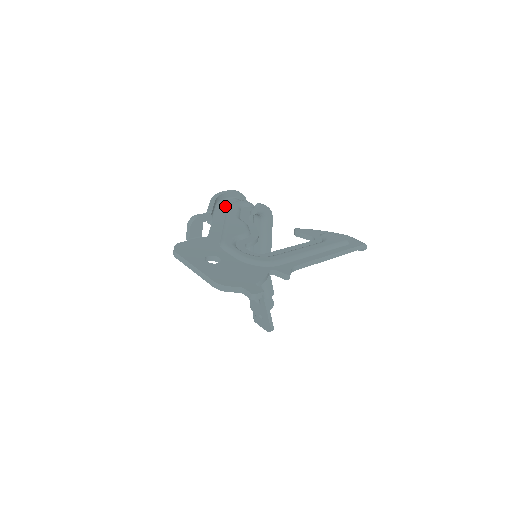
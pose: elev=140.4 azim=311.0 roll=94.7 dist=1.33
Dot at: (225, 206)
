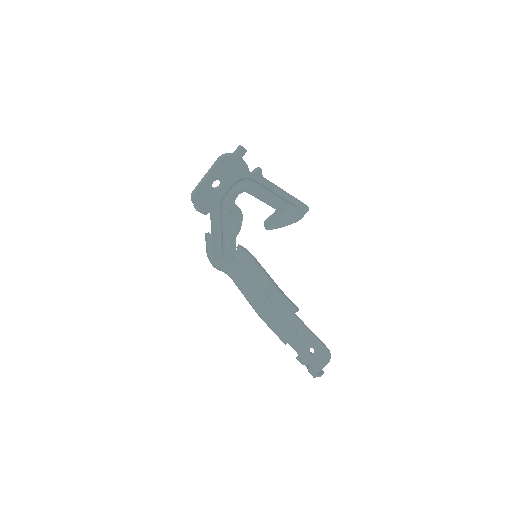
Dot at: (218, 255)
